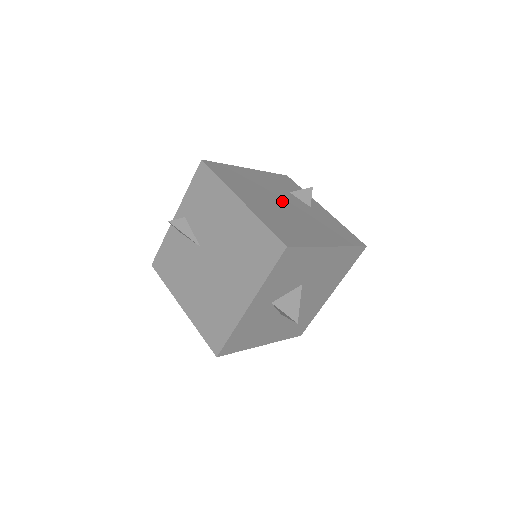
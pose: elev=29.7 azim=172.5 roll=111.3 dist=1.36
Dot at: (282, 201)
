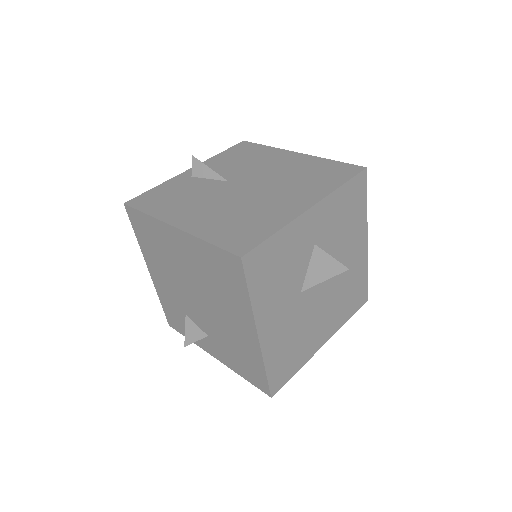
Dot at: occluded
